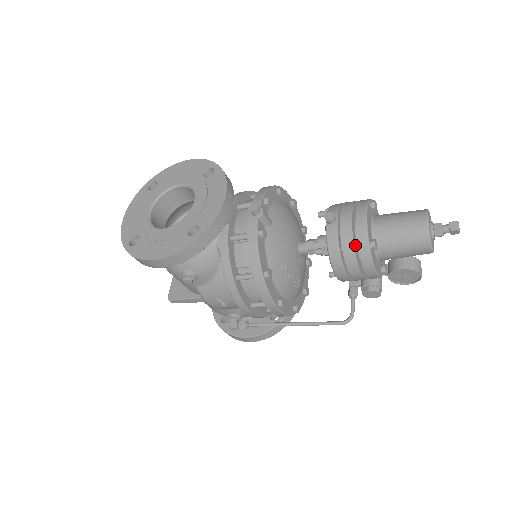
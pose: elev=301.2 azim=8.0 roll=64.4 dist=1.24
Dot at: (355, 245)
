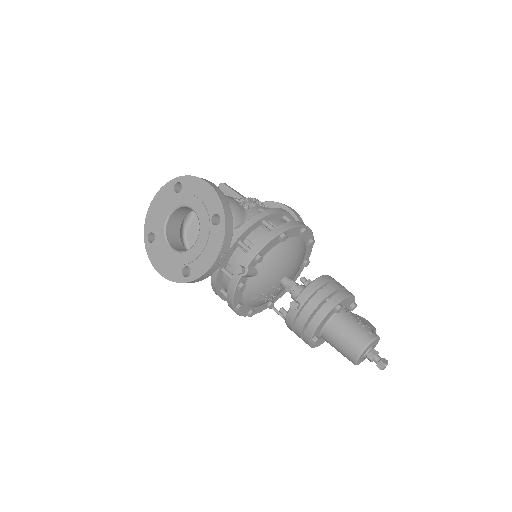
Dot at: (304, 331)
